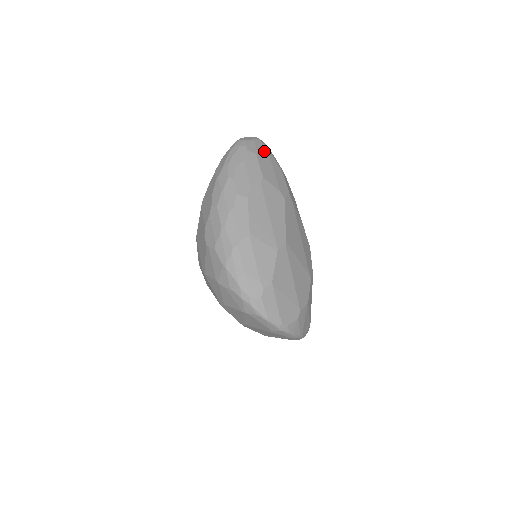
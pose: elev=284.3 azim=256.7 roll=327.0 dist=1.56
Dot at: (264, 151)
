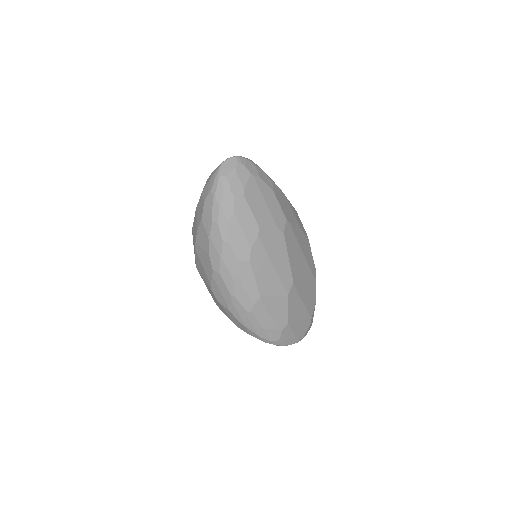
Dot at: (250, 181)
